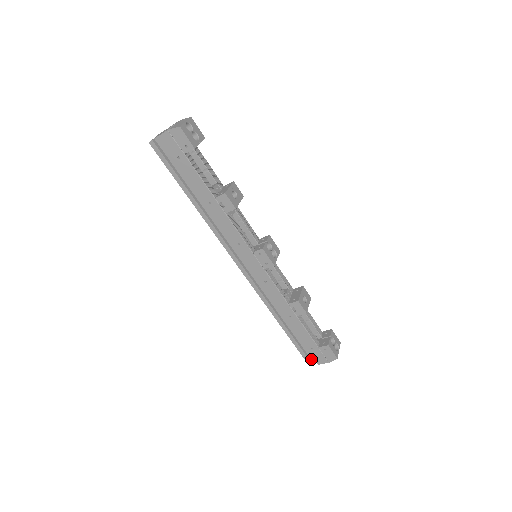
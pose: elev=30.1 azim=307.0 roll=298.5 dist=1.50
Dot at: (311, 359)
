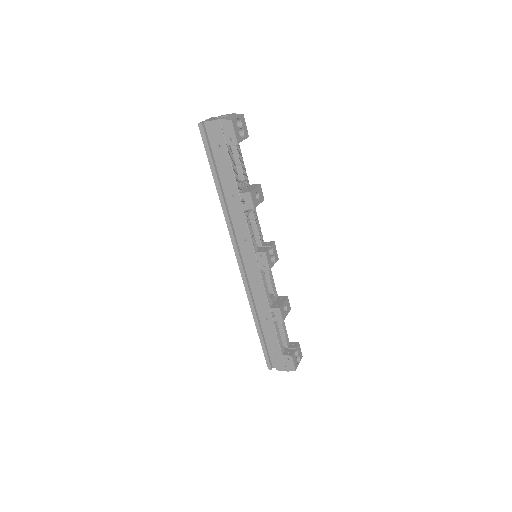
Dot at: (272, 363)
